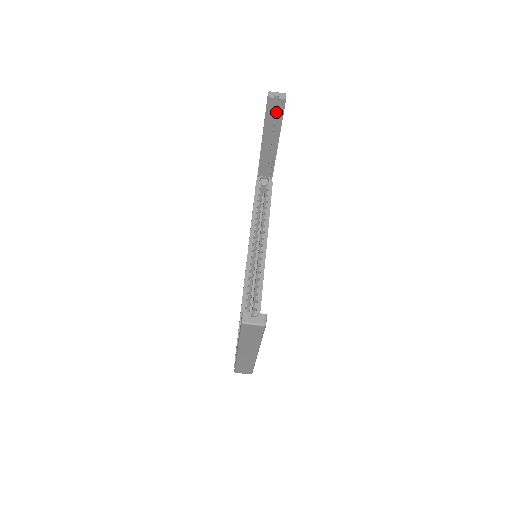
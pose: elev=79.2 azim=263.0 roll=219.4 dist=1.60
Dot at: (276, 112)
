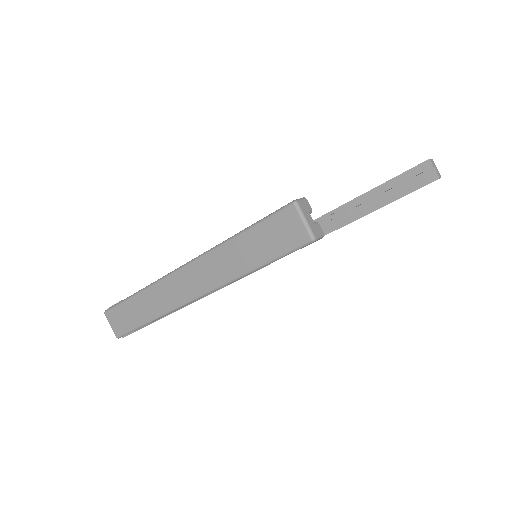
Dot at: (415, 181)
